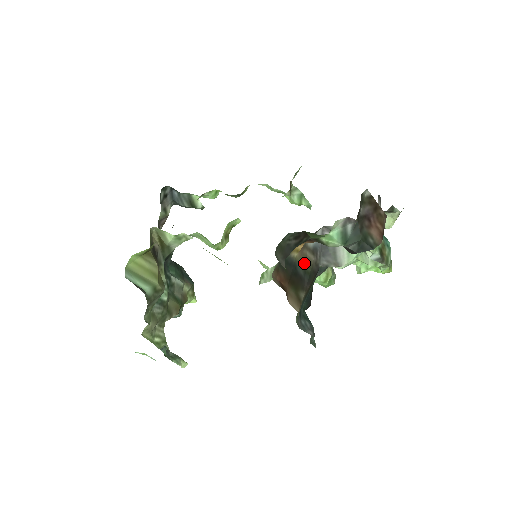
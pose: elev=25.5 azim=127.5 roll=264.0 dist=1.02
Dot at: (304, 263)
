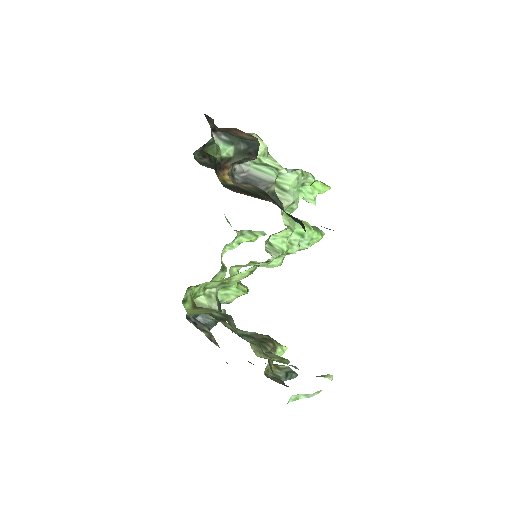
Dot at: (247, 189)
